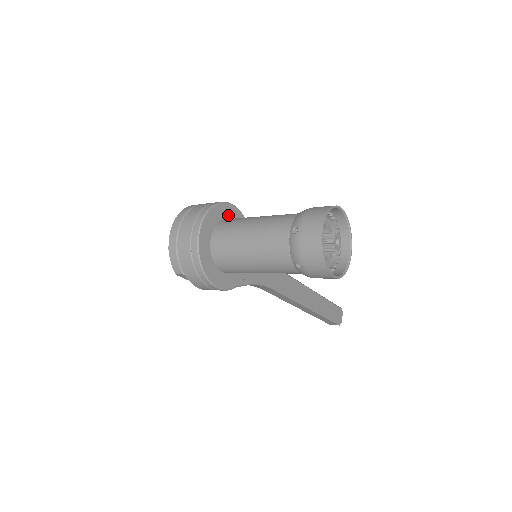
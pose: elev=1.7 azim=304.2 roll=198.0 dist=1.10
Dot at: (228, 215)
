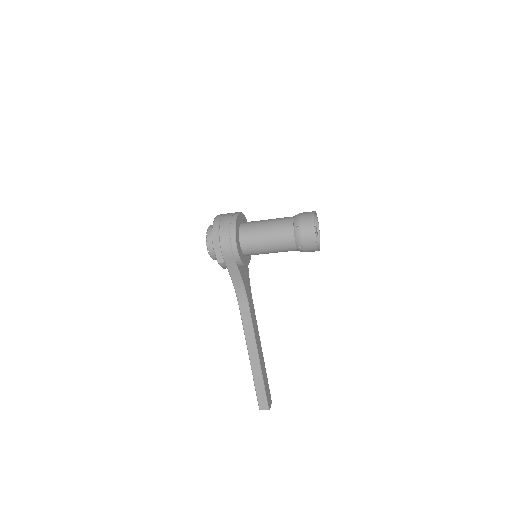
Dot at: occluded
